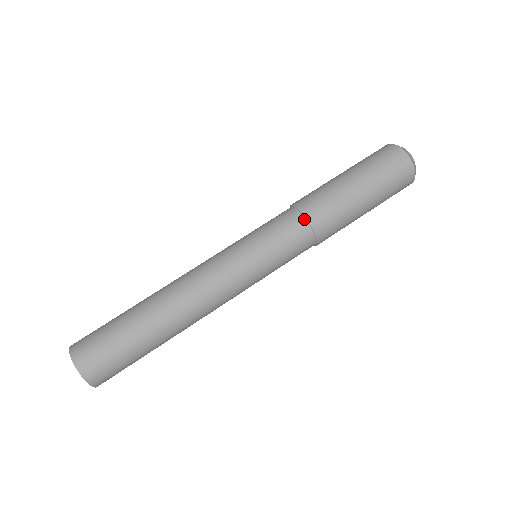
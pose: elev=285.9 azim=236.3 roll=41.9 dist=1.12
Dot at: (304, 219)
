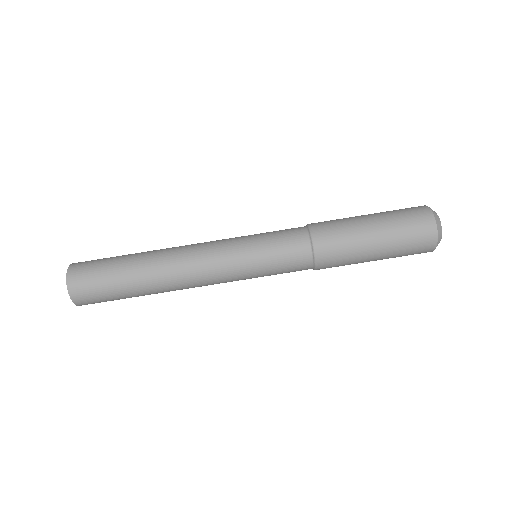
Dot at: (310, 241)
